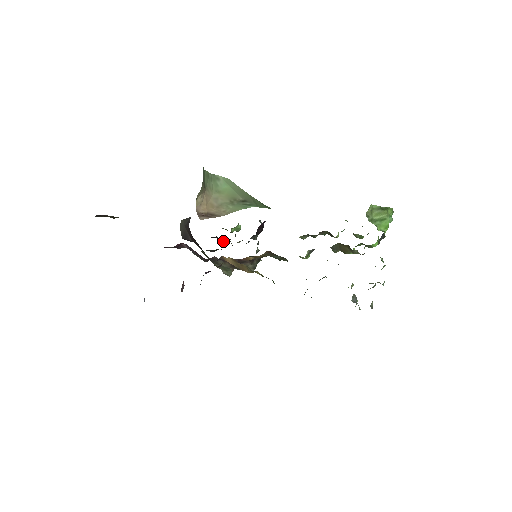
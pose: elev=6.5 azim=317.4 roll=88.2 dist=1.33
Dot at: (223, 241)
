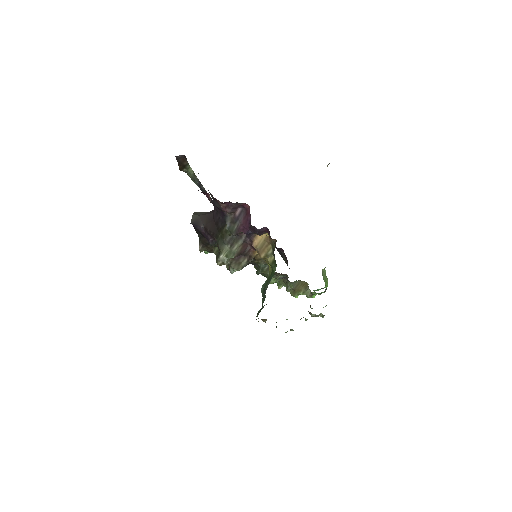
Dot at: (201, 250)
